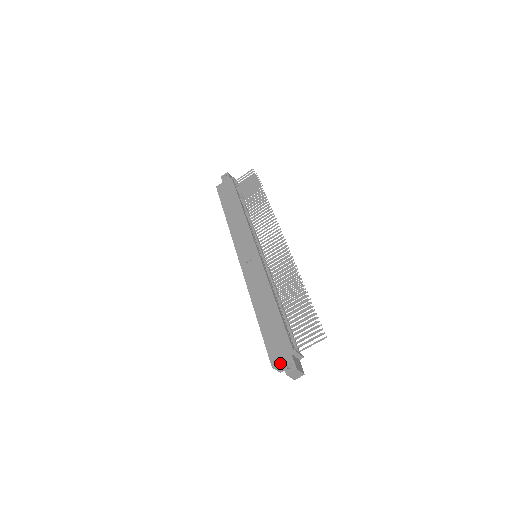
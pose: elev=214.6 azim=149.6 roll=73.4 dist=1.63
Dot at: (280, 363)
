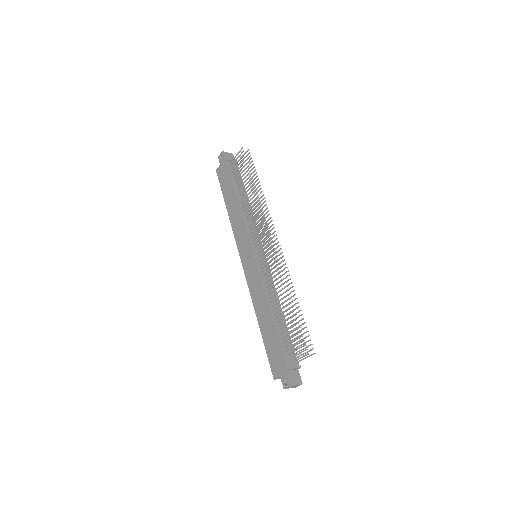
Dot at: (279, 377)
